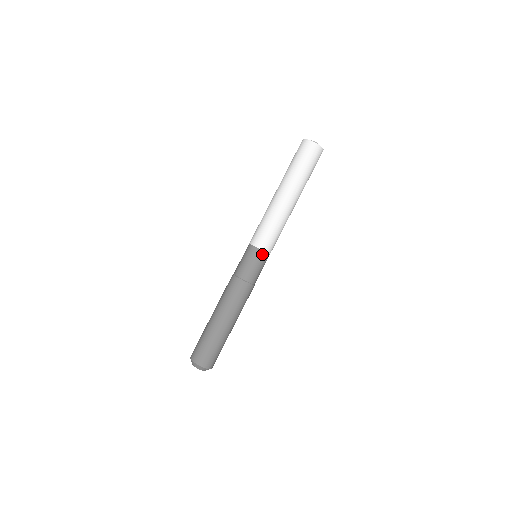
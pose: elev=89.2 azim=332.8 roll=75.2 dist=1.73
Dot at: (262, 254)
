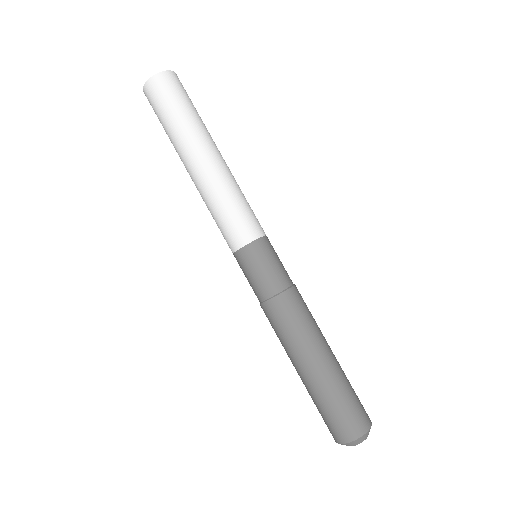
Dot at: (268, 240)
